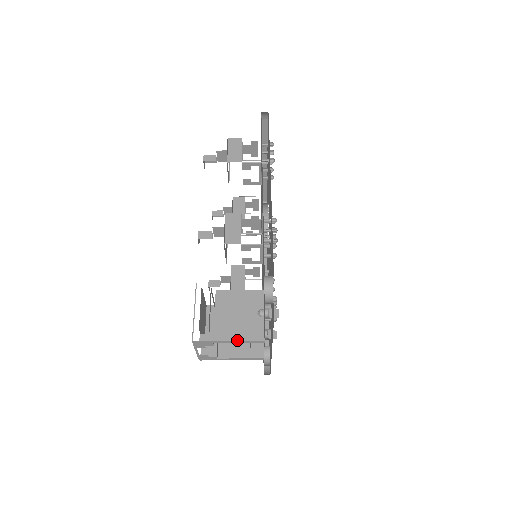
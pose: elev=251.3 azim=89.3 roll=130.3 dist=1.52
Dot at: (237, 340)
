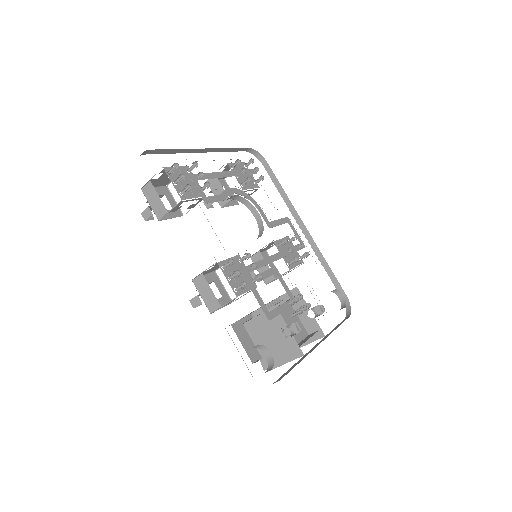
Dot at: (283, 362)
